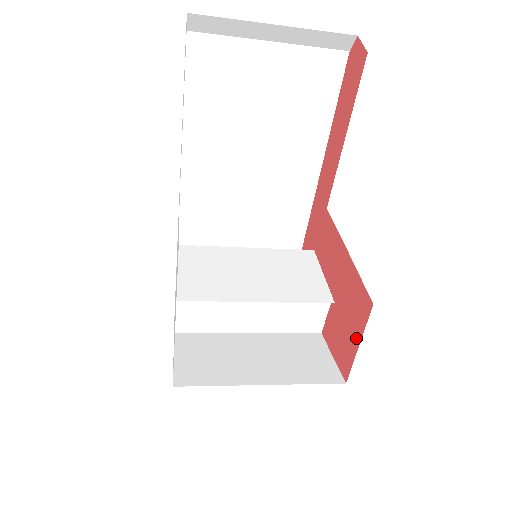
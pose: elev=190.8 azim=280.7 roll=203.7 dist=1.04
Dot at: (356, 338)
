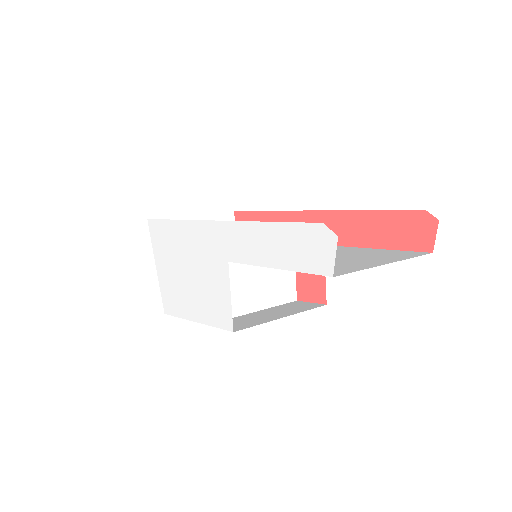
Dot at: occluded
